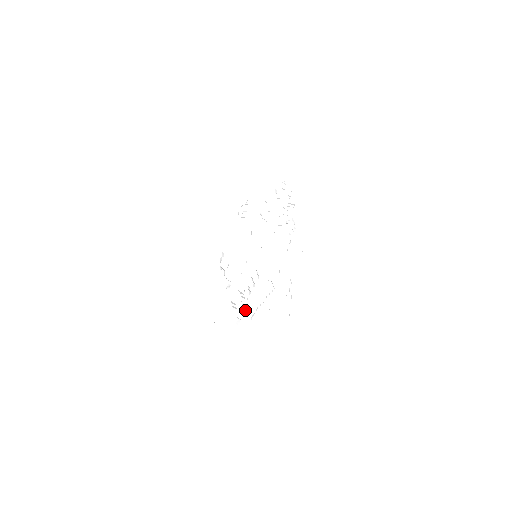
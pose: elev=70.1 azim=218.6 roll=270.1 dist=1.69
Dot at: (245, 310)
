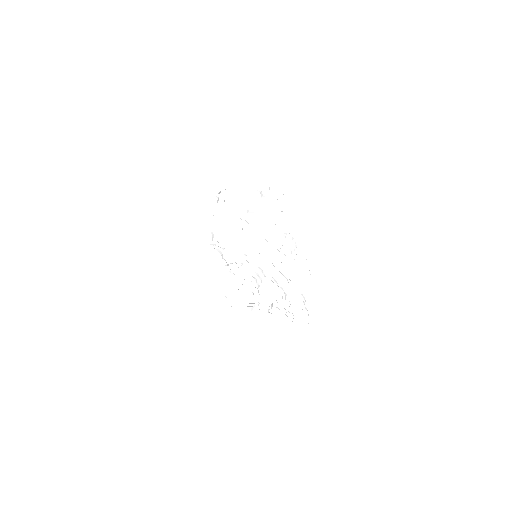
Dot at: (258, 298)
